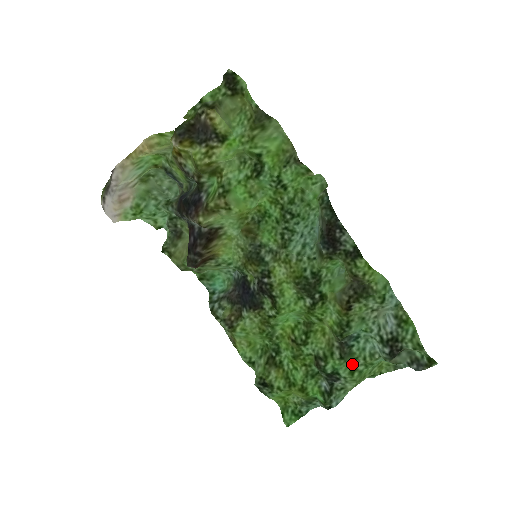
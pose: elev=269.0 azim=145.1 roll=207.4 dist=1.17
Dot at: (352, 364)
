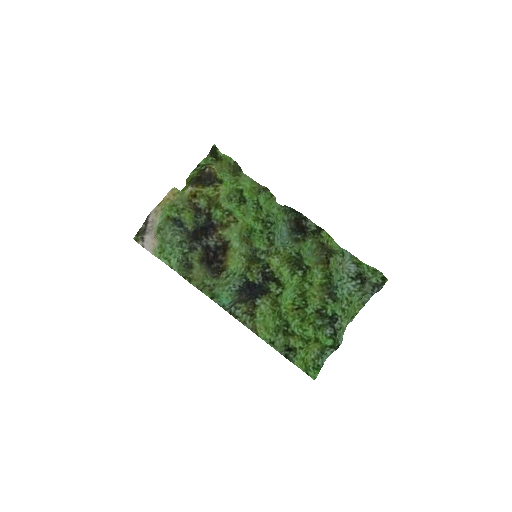
Dot at: (341, 306)
